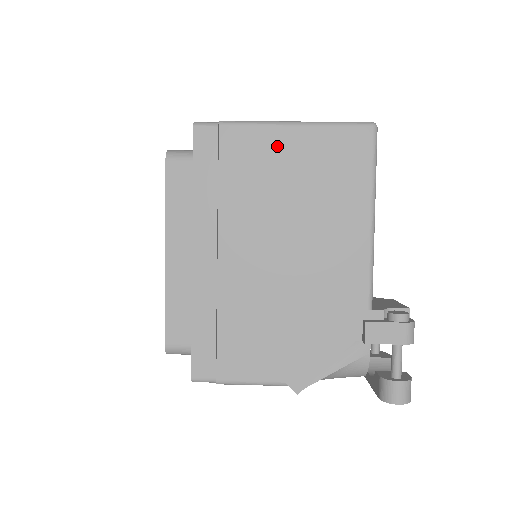
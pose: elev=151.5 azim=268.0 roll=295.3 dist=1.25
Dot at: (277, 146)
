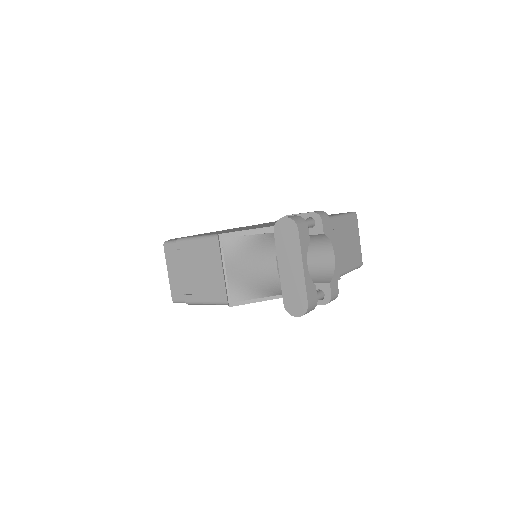
Dot at: occluded
